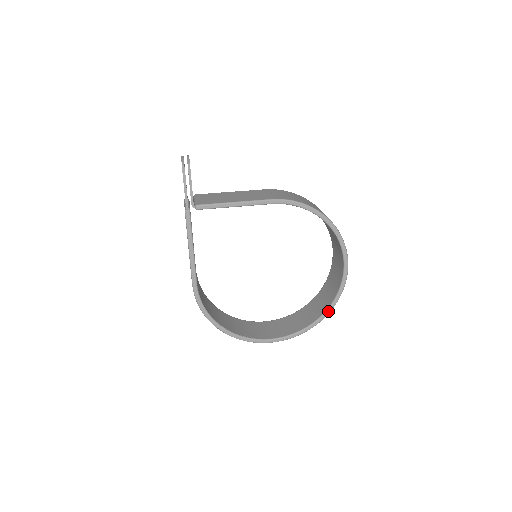
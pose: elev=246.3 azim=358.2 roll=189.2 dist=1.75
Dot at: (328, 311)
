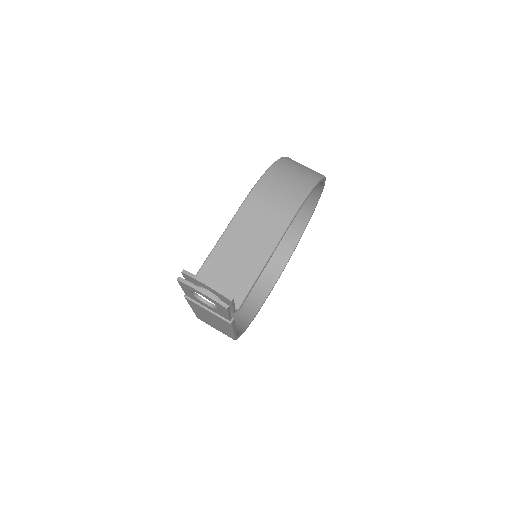
Dot at: occluded
